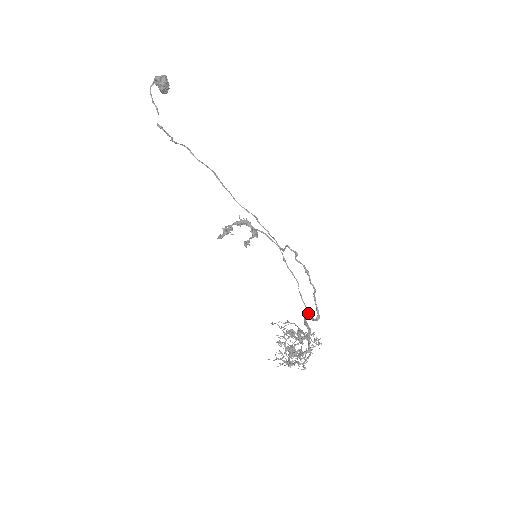
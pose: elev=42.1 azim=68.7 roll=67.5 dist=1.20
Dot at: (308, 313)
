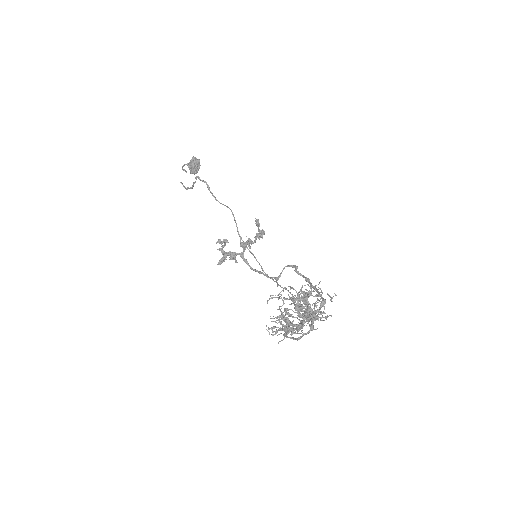
Dot at: occluded
